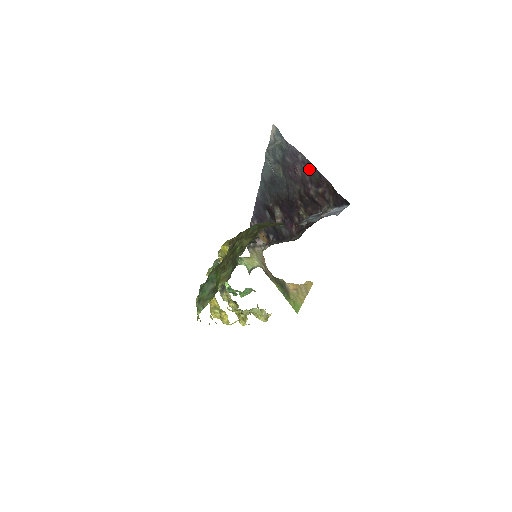
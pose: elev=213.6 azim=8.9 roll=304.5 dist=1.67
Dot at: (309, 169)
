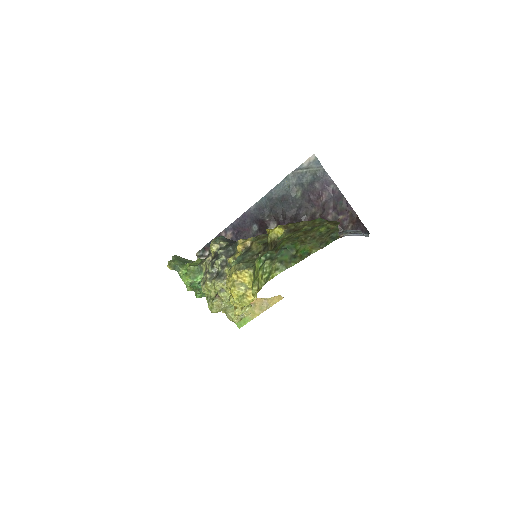
Dot at: (337, 198)
